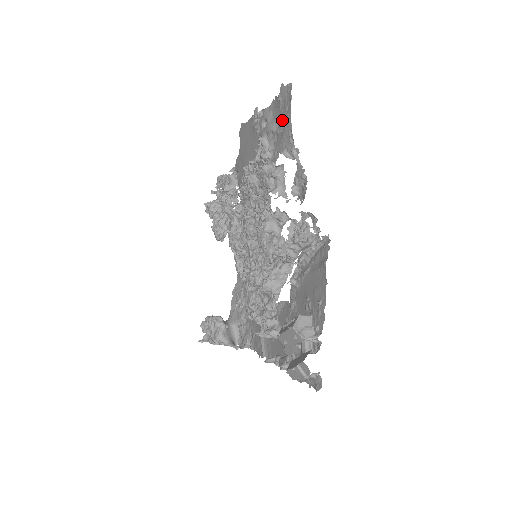
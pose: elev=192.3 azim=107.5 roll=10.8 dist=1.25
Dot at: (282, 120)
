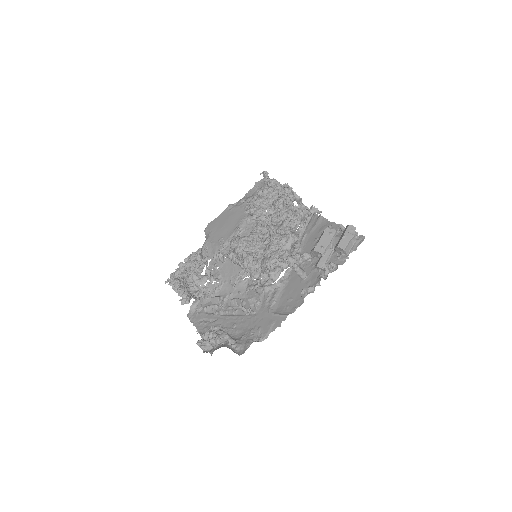
Dot at: occluded
